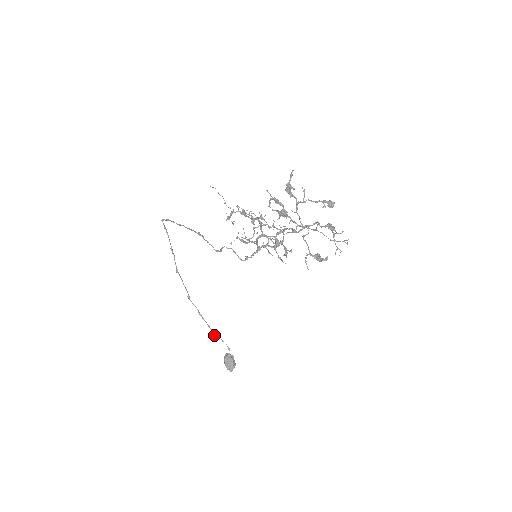
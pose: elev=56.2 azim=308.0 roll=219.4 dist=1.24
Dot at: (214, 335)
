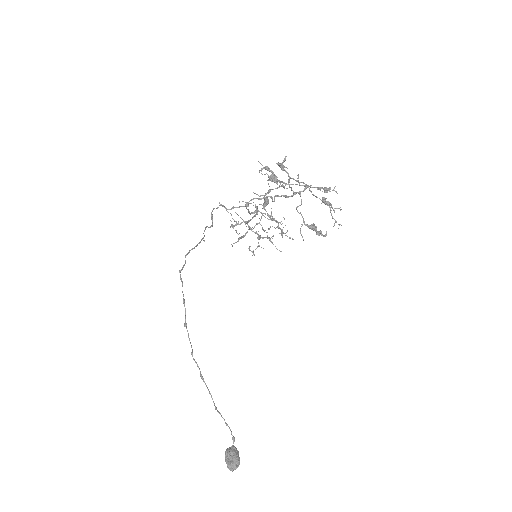
Dot at: (215, 407)
